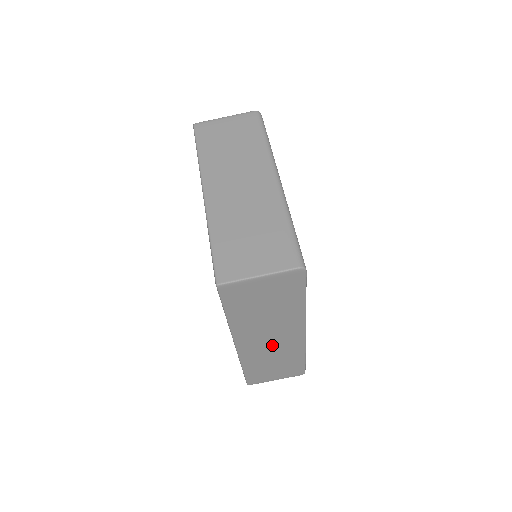
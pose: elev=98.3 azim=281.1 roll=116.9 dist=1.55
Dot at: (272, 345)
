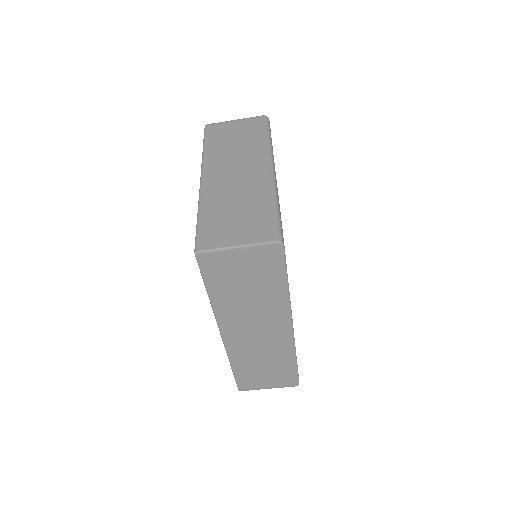
Dot at: (259, 339)
